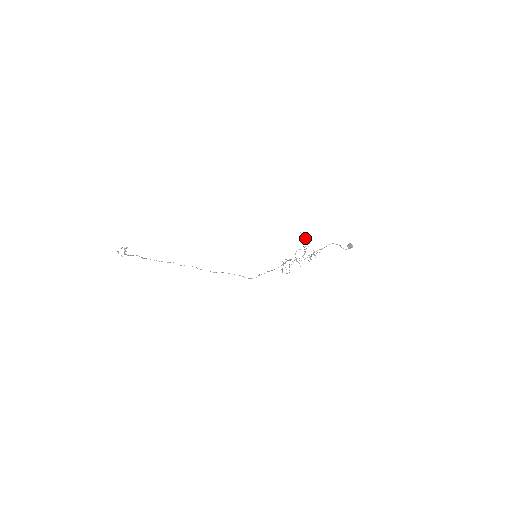
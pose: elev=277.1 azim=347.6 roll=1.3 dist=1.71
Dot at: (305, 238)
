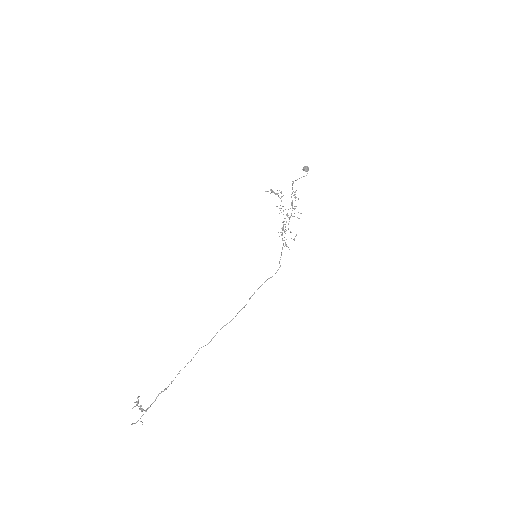
Dot at: (273, 192)
